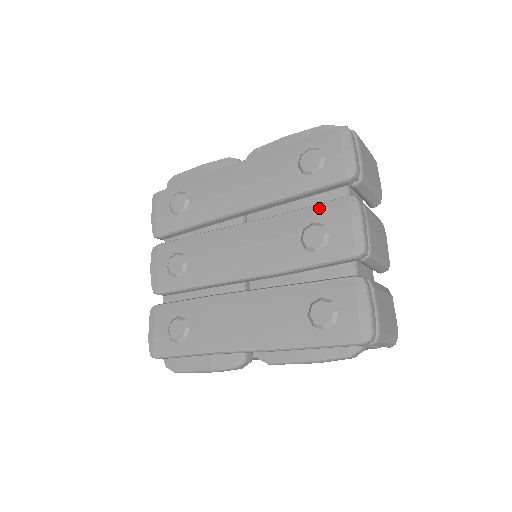
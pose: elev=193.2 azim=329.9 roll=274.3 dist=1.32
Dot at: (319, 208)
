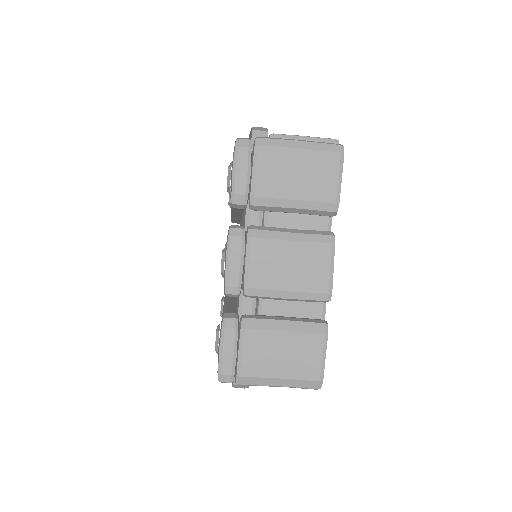
Dot at: occluded
